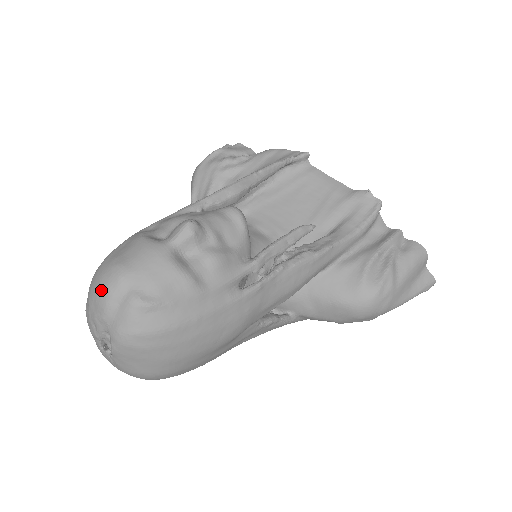
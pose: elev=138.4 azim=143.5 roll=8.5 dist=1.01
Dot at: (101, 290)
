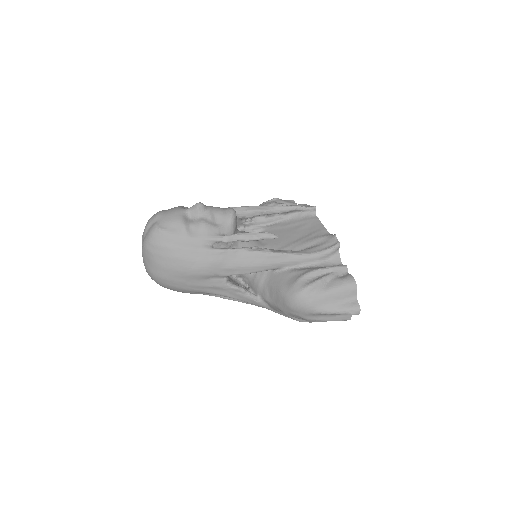
Dot at: (149, 220)
